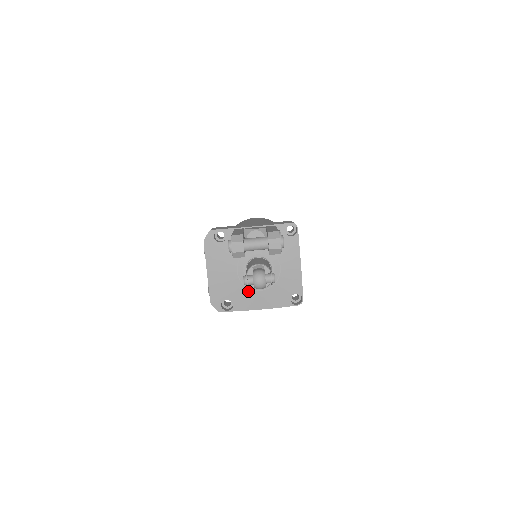
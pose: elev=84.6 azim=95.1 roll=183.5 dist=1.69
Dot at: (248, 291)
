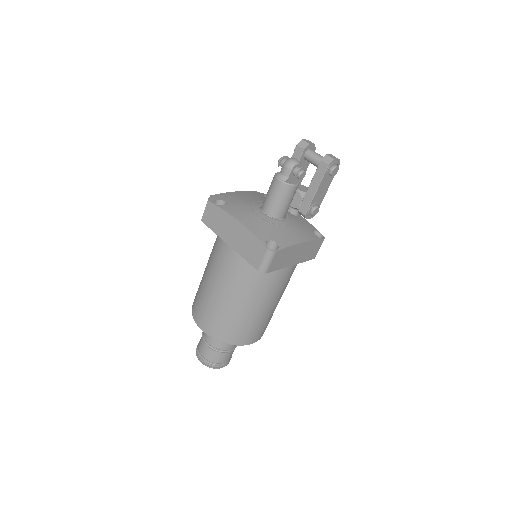
Dot at: (248, 209)
